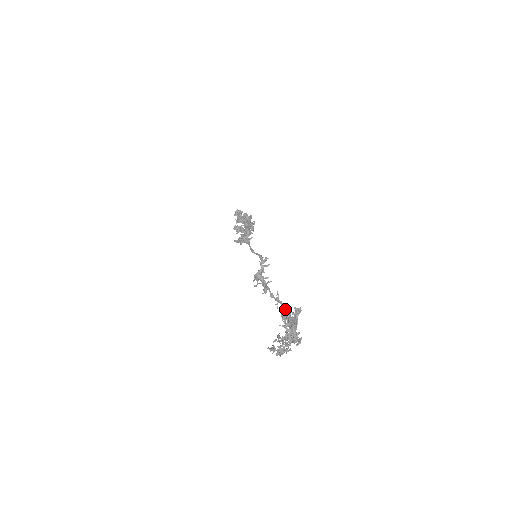
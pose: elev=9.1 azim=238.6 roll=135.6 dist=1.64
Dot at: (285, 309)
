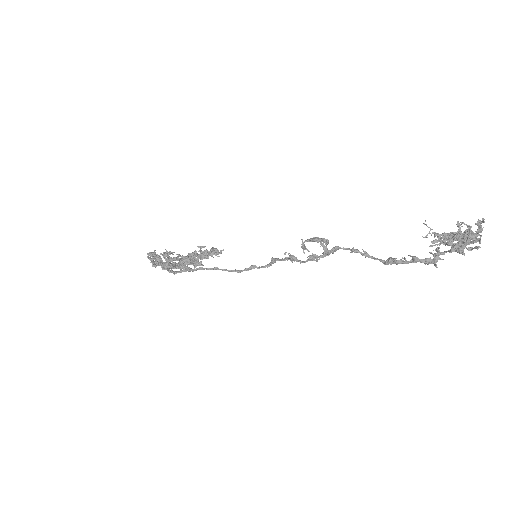
Dot at: (385, 261)
